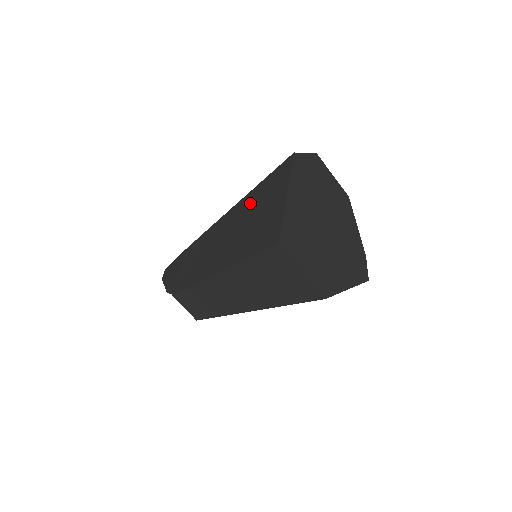
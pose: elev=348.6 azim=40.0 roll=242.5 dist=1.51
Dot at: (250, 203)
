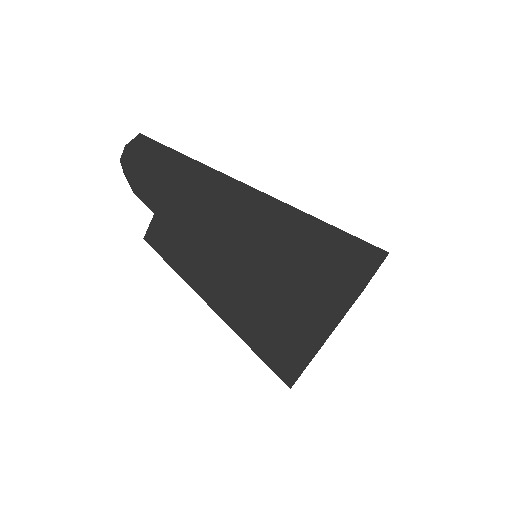
Dot at: (281, 271)
